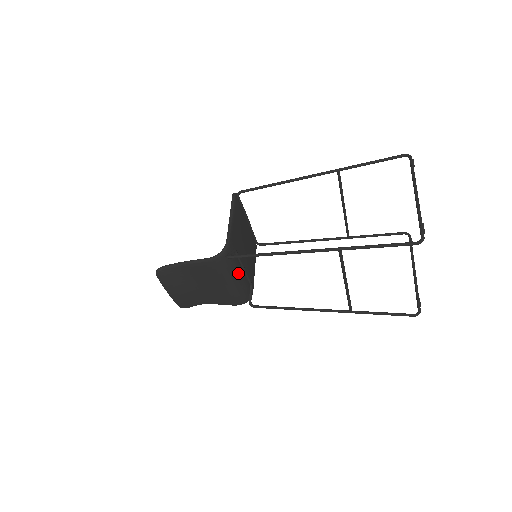
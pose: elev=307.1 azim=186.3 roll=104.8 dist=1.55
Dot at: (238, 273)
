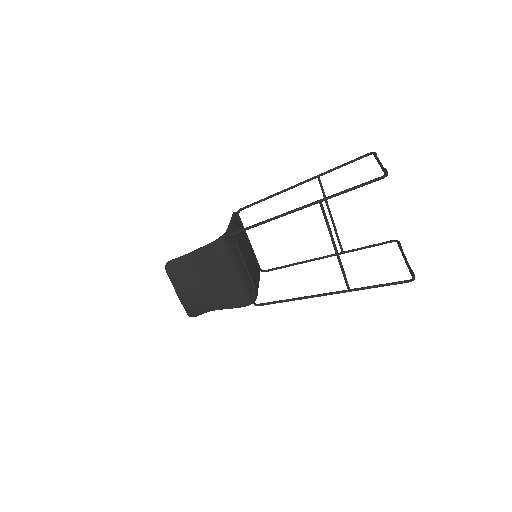
Dot at: (239, 264)
